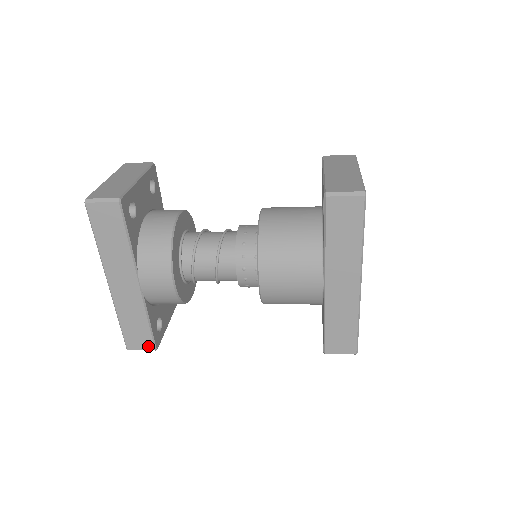
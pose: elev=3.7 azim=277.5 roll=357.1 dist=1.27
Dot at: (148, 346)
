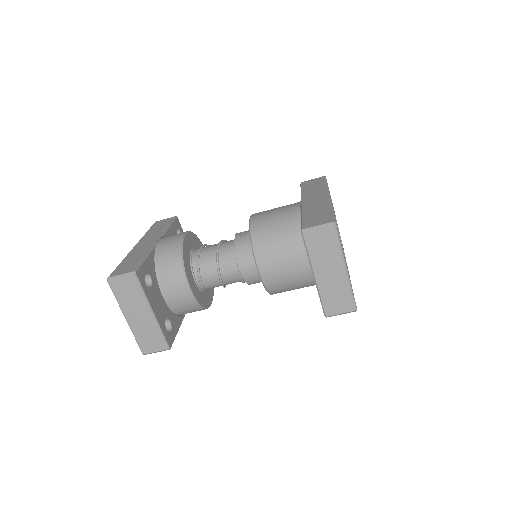
Dot at: (130, 270)
